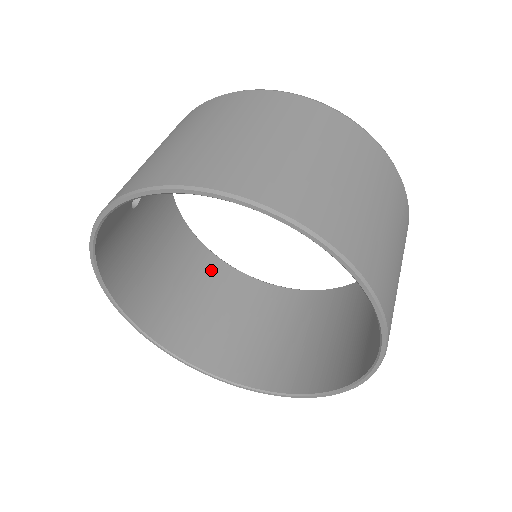
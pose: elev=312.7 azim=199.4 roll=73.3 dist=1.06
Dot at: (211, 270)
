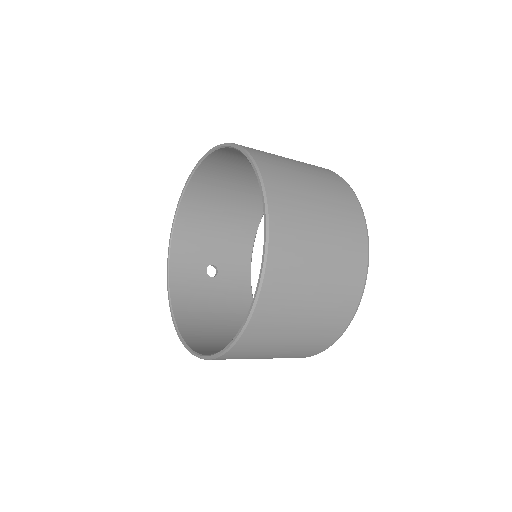
Dot at: occluded
